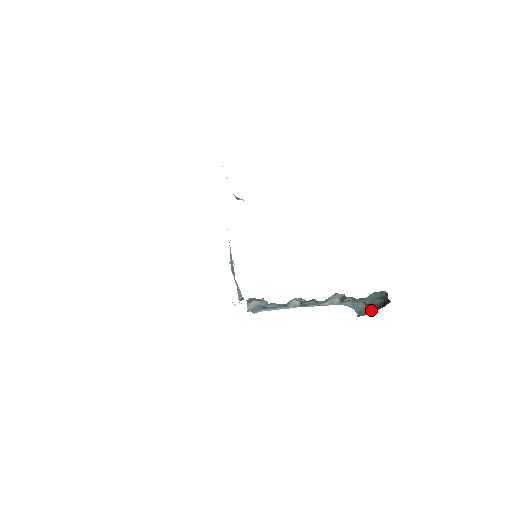
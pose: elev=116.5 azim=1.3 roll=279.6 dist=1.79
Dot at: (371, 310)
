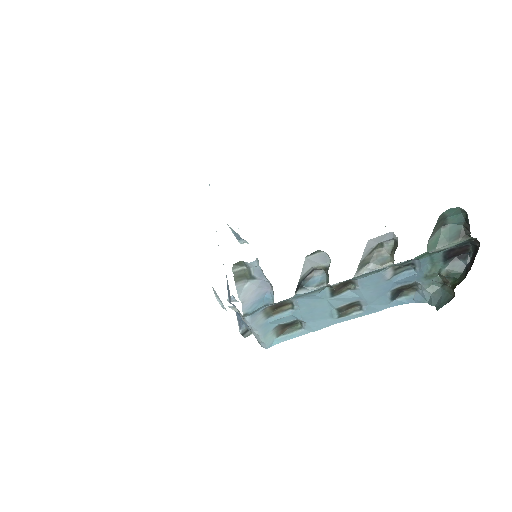
Dot at: (454, 285)
